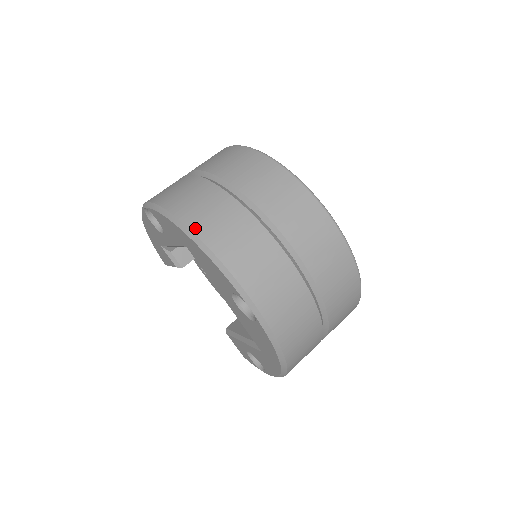
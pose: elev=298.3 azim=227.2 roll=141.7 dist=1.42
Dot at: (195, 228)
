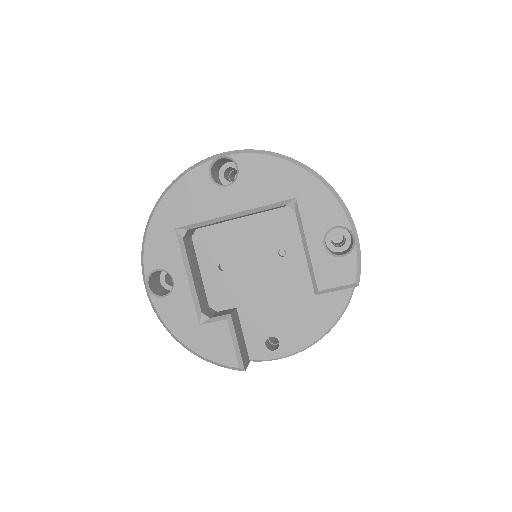
Dot at: occluded
